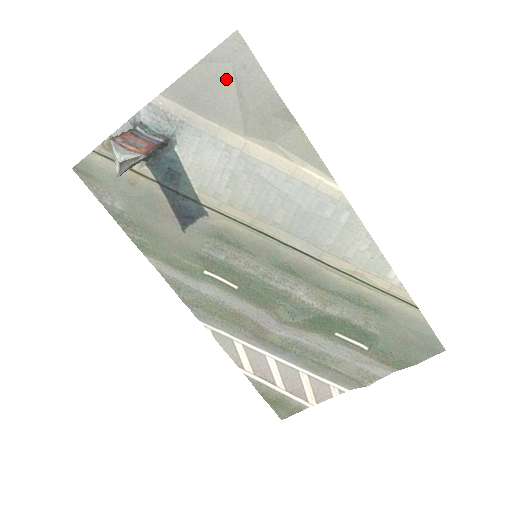
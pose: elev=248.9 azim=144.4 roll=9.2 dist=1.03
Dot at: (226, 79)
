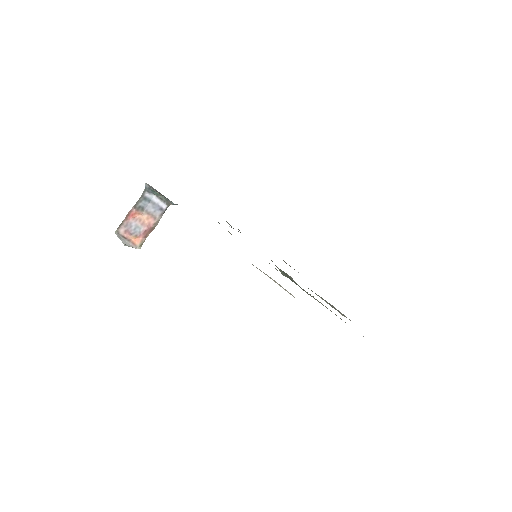
Dot at: occluded
